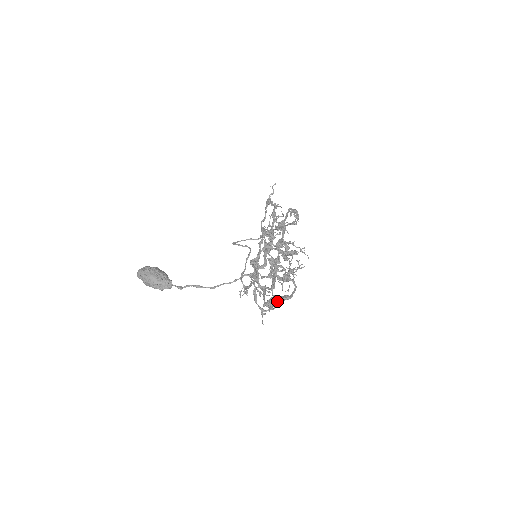
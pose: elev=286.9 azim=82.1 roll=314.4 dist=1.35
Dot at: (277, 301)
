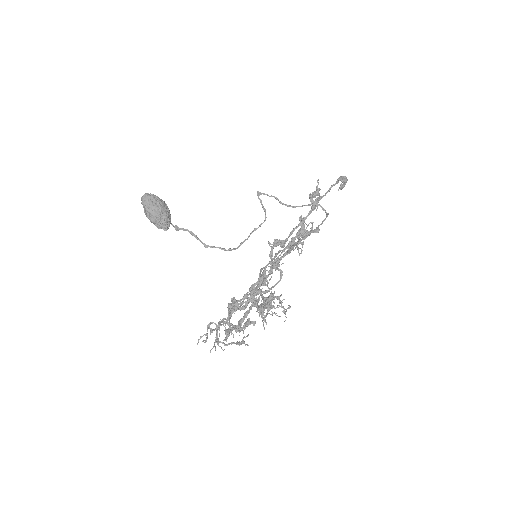
Dot at: occluded
